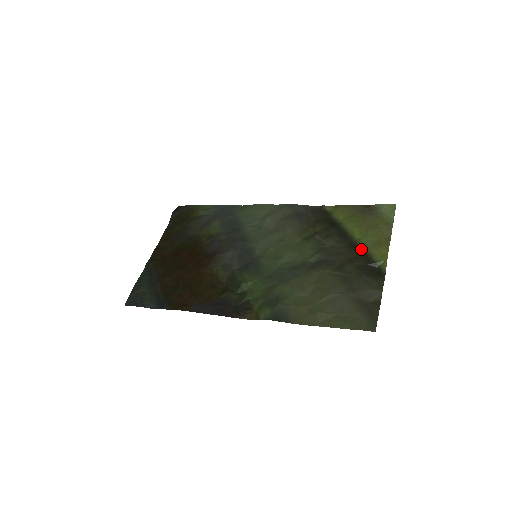
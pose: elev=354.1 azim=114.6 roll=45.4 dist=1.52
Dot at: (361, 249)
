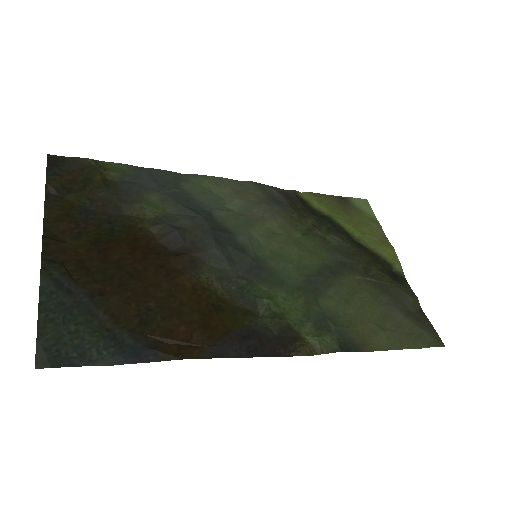
Dot at: (369, 249)
